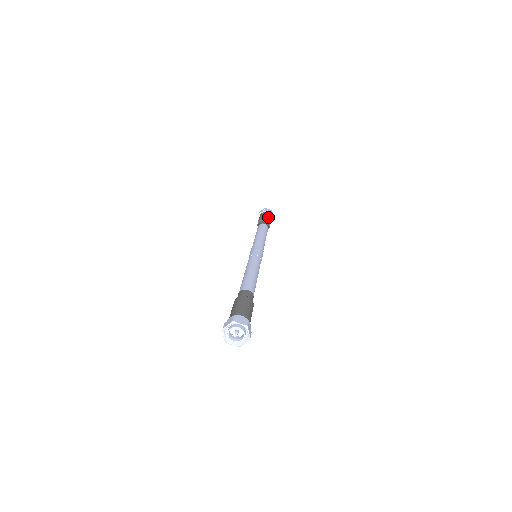
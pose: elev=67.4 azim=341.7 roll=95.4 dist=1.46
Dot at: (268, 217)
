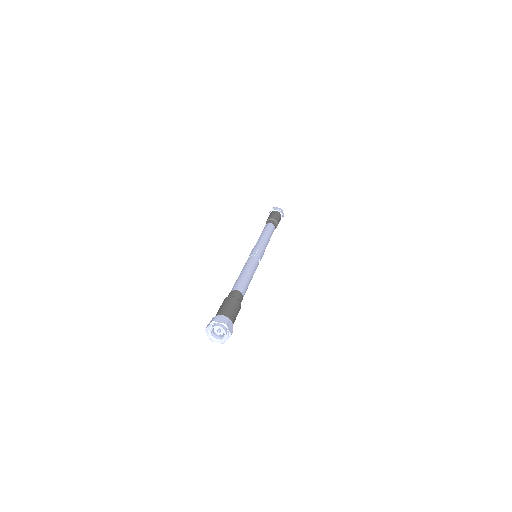
Dot at: (276, 216)
